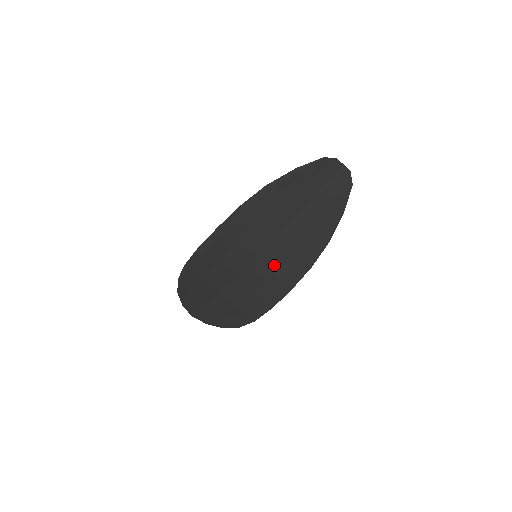
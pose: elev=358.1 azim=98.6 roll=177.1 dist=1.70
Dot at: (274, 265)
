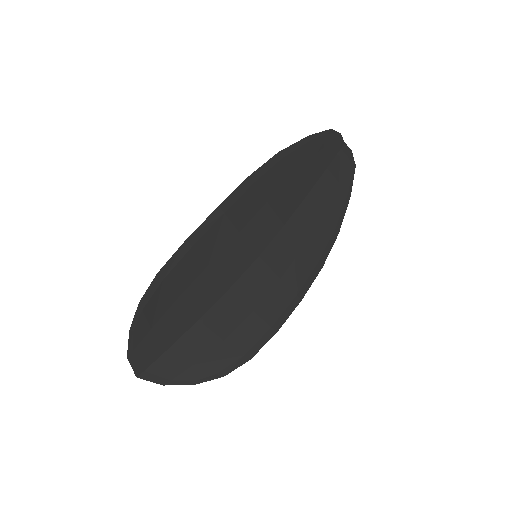
Dot at: (281, 267)
